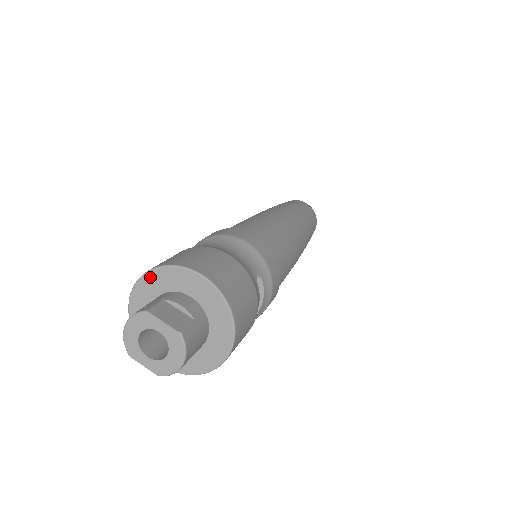
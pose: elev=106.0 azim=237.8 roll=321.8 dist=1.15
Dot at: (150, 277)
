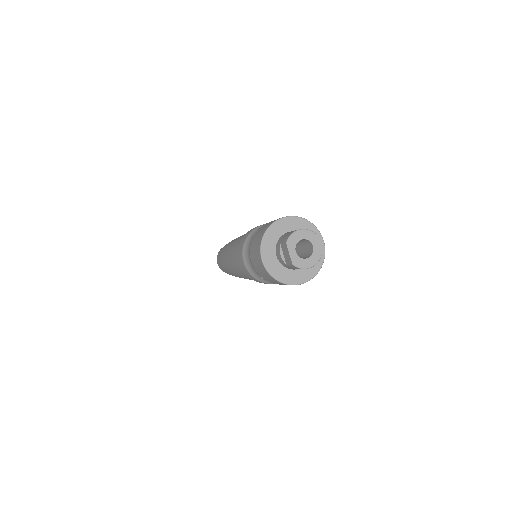
Dot at: (300, 220)
